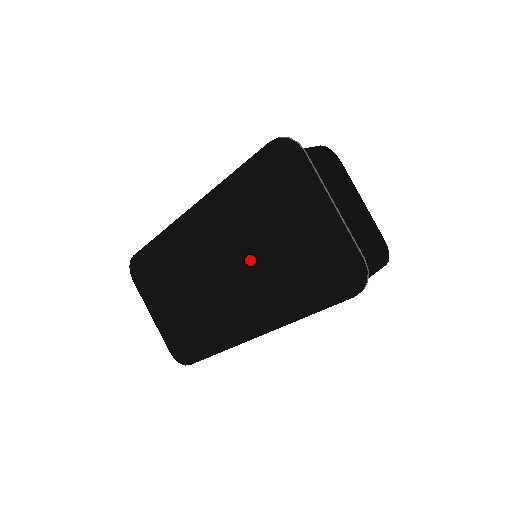
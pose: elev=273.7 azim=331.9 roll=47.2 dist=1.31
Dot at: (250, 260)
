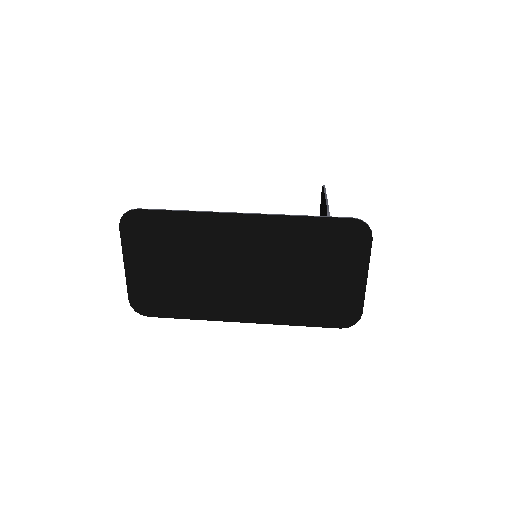
Dot at: (277, 276)
